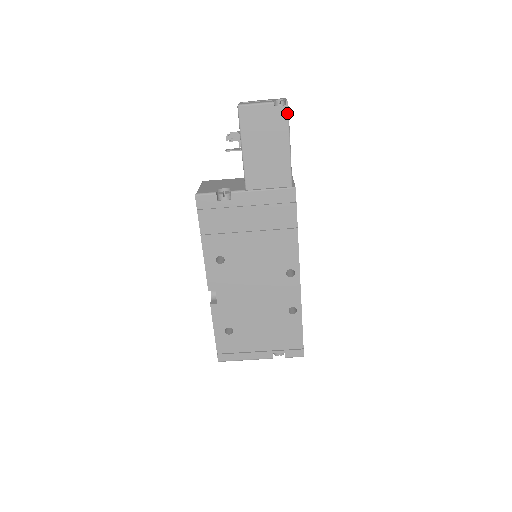
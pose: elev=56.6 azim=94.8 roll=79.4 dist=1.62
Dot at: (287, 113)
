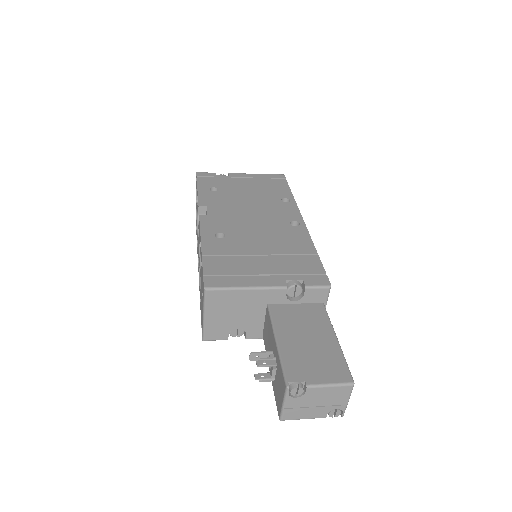
Dot at: occluded
